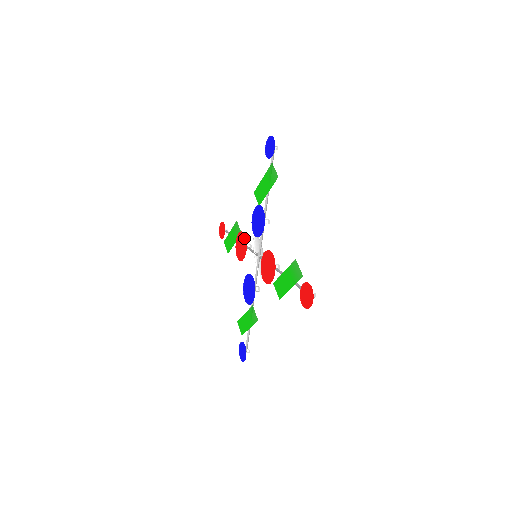
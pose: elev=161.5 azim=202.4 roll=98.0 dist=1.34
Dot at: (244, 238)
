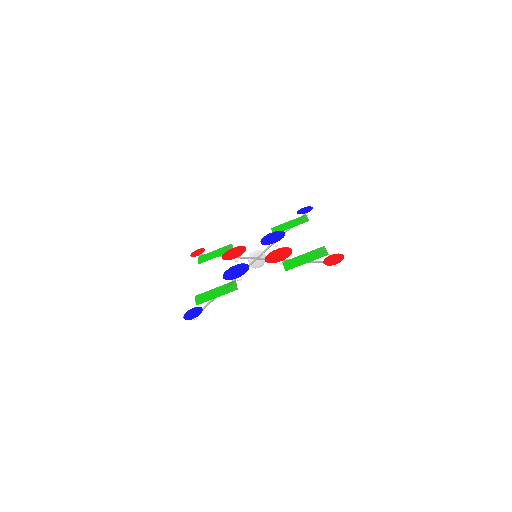
Dot at: (243, 248)
